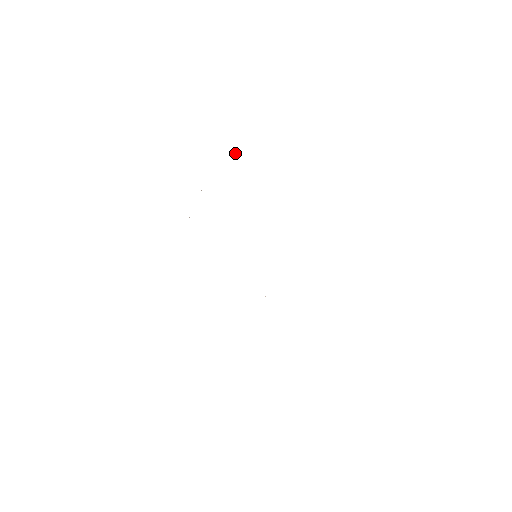
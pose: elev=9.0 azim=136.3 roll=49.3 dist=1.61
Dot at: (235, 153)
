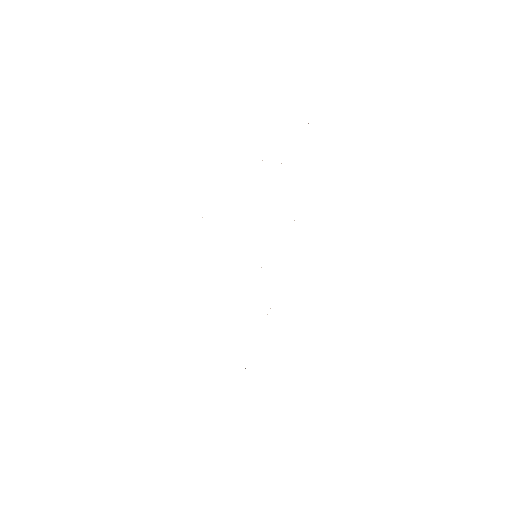
Dot at: occluded
